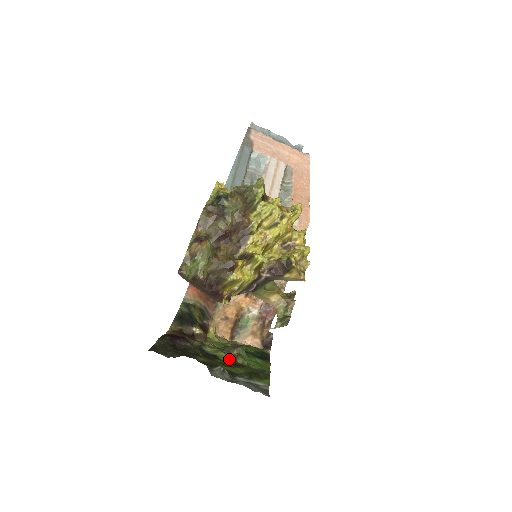
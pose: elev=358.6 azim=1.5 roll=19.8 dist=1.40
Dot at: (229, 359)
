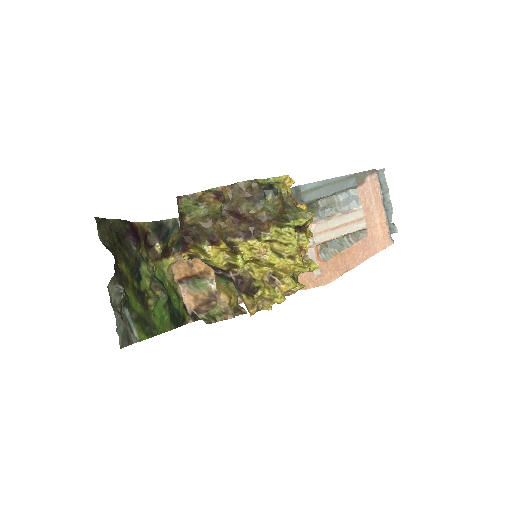
Dot at: (146, 291)
